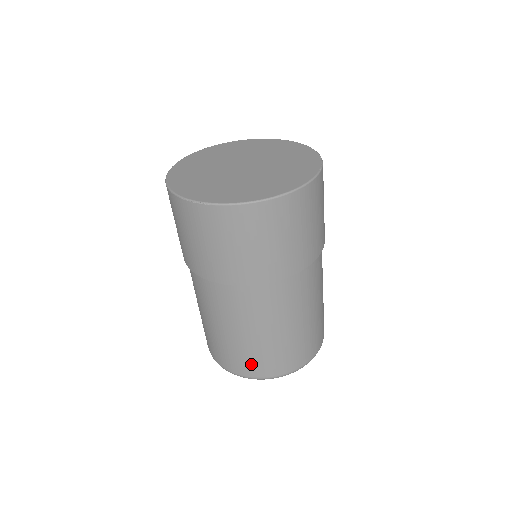
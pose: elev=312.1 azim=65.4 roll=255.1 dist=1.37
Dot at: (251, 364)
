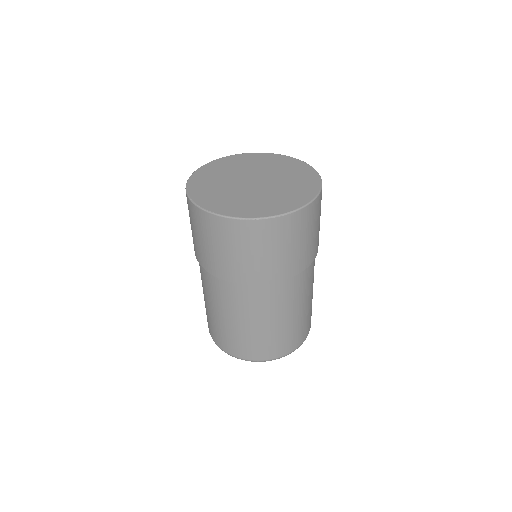
Dot at: (295, 338)
